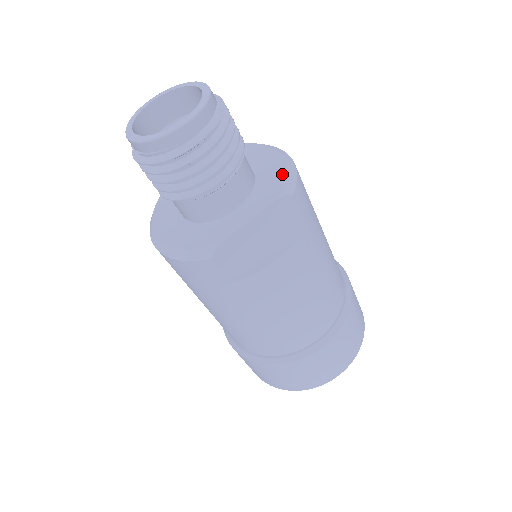
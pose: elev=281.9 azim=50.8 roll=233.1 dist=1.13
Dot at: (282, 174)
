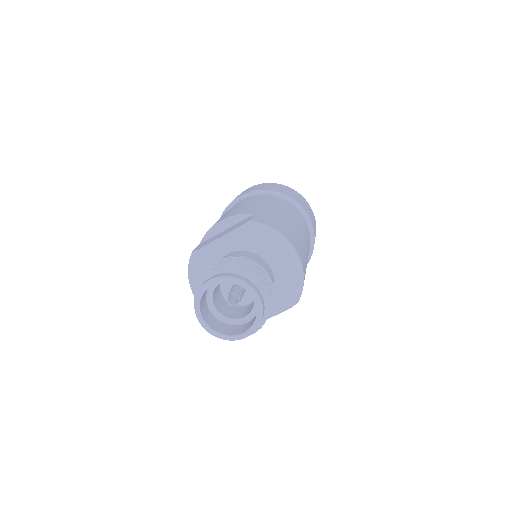
Dot at: (294, 289)
